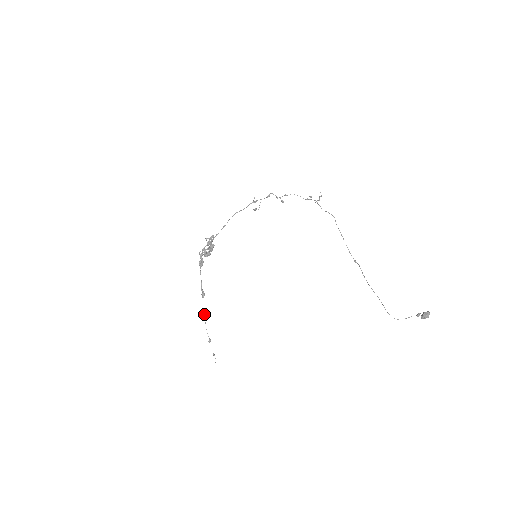
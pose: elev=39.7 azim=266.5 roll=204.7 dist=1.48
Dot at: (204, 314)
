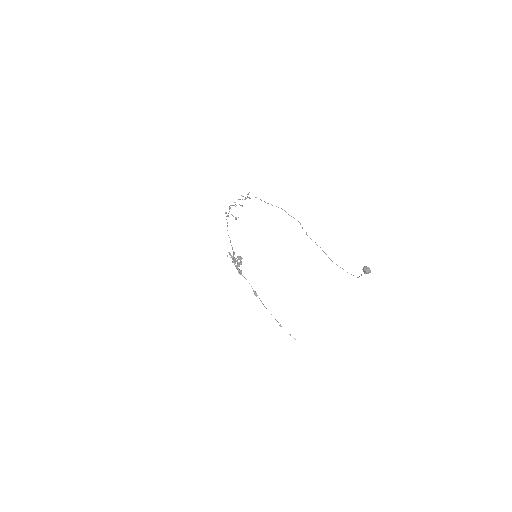
Dot at: occluded
